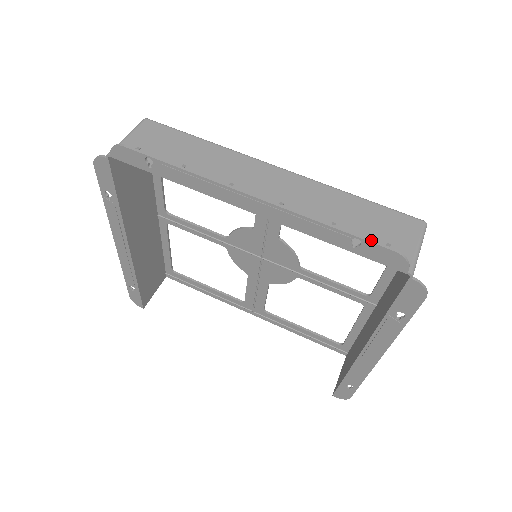
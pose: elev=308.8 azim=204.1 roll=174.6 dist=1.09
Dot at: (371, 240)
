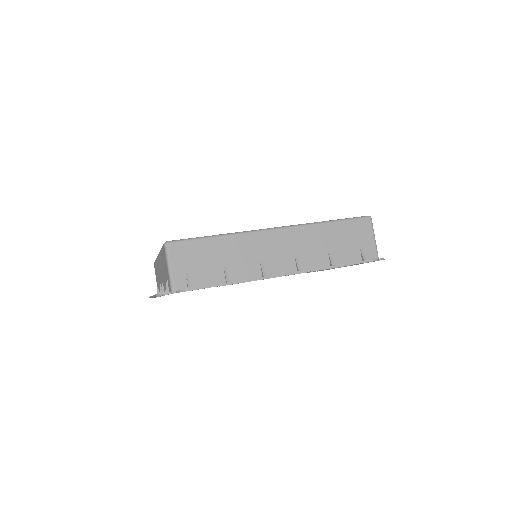
Dot at: (360, 262)
